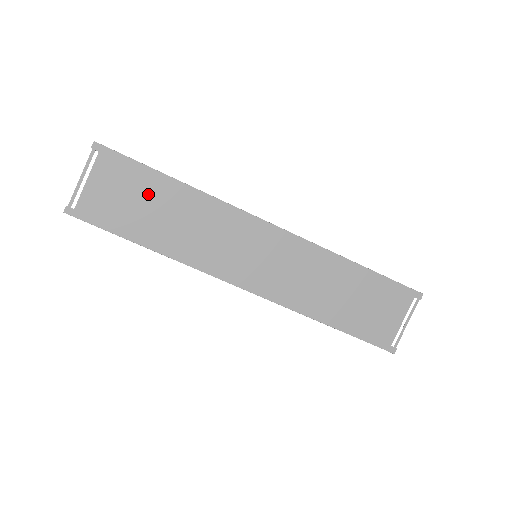
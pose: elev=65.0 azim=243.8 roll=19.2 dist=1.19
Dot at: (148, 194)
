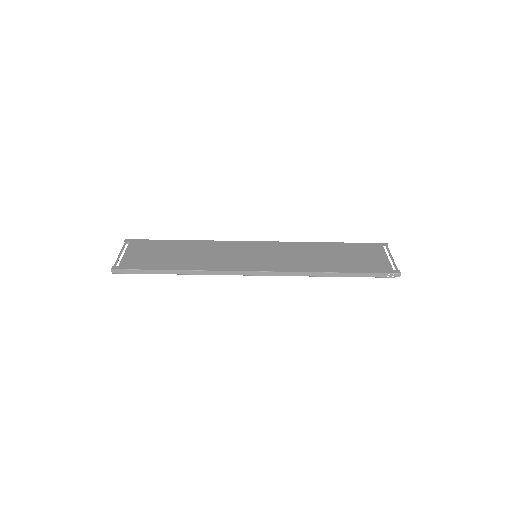
Dot at: (167, 249)
